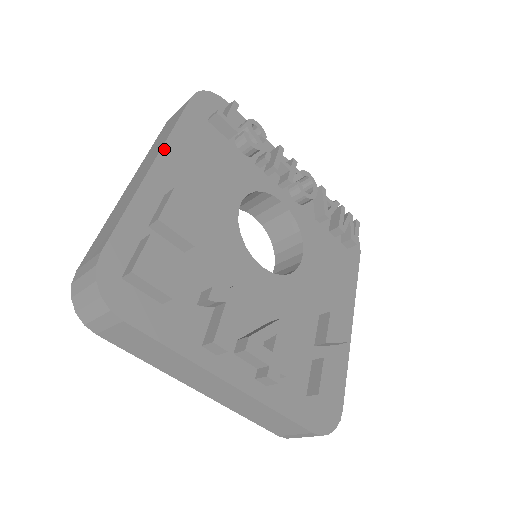
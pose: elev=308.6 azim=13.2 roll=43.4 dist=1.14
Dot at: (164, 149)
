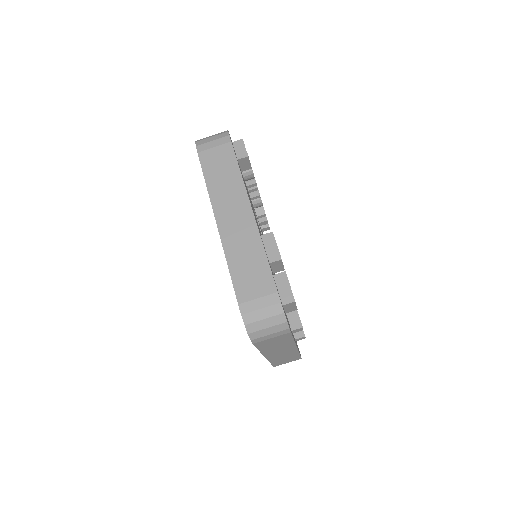
Dot at: occluded
